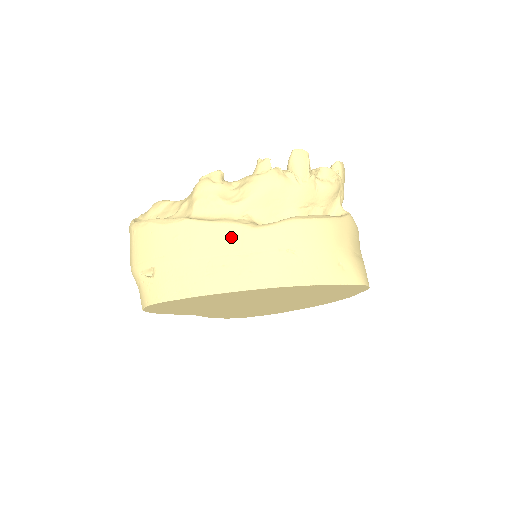
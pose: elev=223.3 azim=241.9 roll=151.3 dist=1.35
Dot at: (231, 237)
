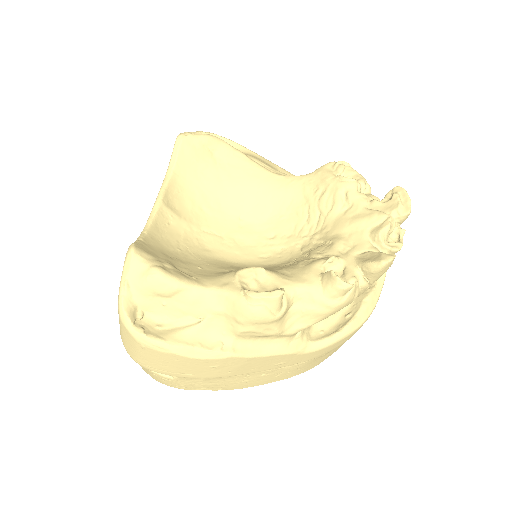
Dot at: (281, 361)
